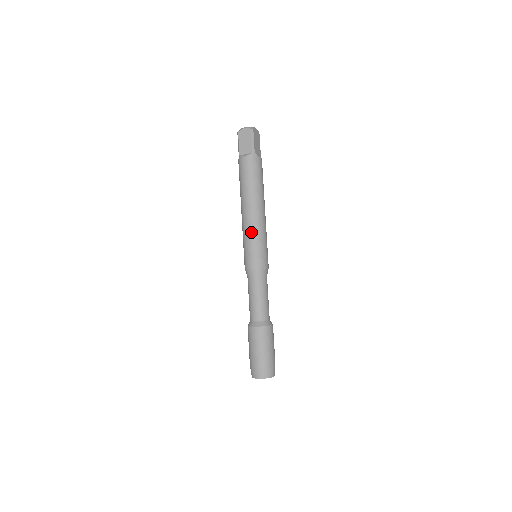
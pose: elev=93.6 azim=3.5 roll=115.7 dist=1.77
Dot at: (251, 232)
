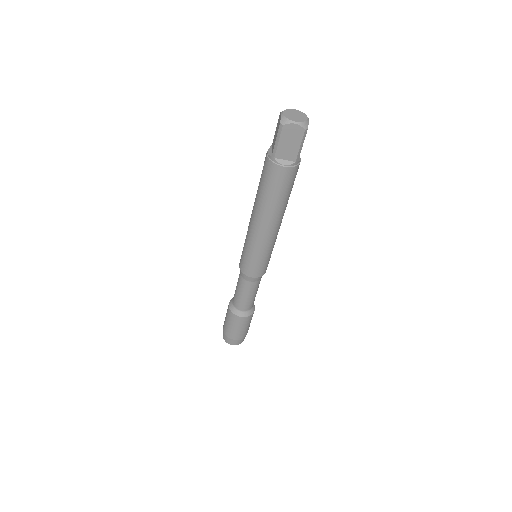
Dot at: (263, 247)
